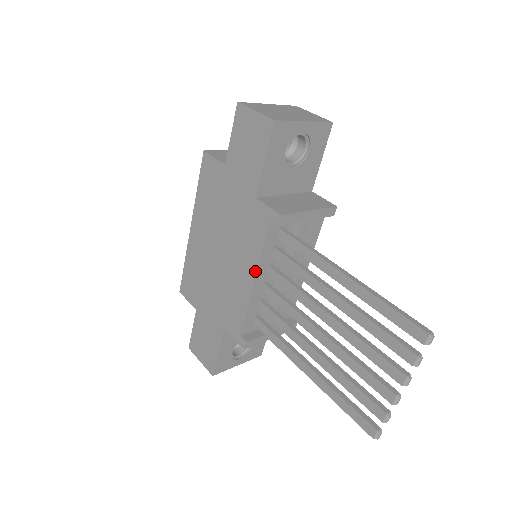
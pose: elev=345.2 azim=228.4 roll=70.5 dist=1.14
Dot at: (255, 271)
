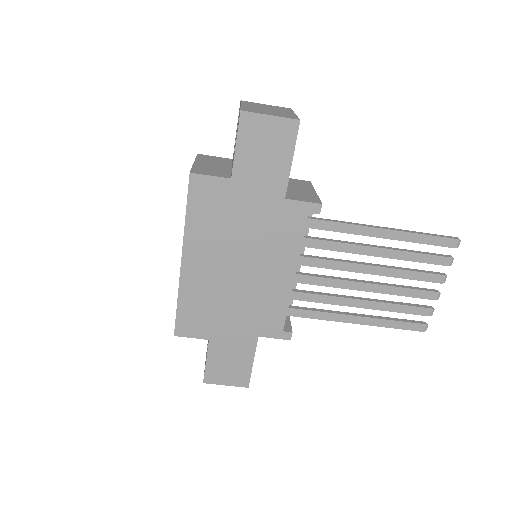
Dot at: (295, 265)
